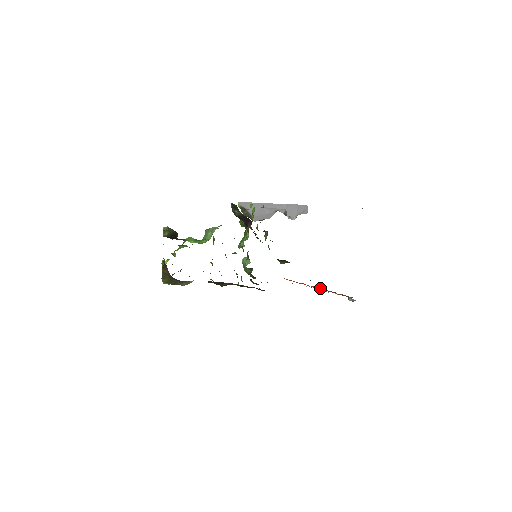
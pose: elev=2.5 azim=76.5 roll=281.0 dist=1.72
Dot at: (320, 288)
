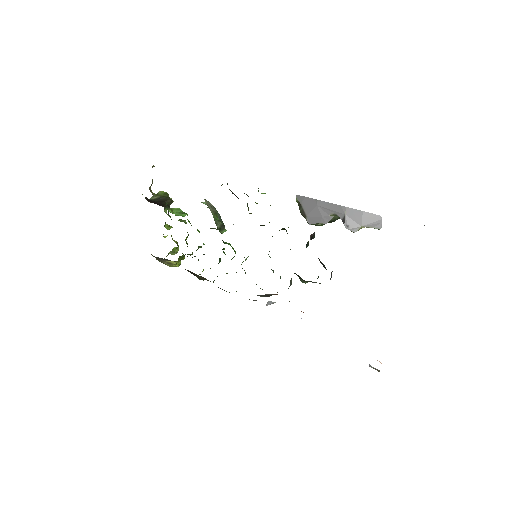
Dot at: occluded
